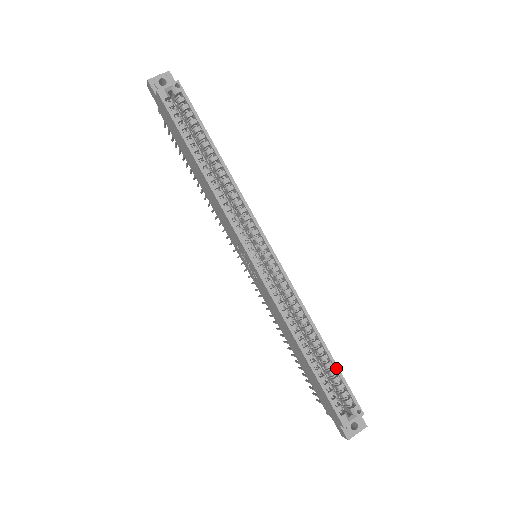
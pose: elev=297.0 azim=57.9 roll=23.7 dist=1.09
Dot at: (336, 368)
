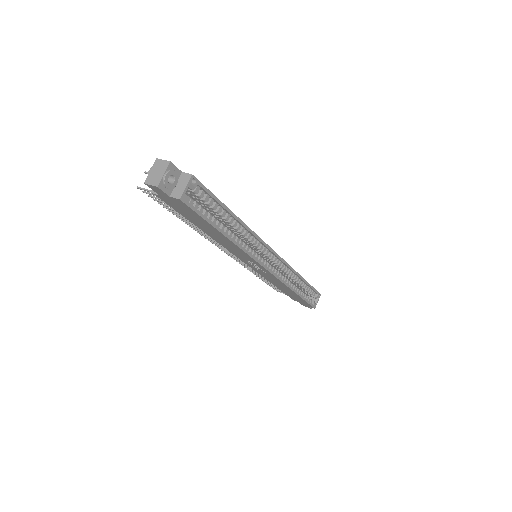
Dot at: (310, 286)
